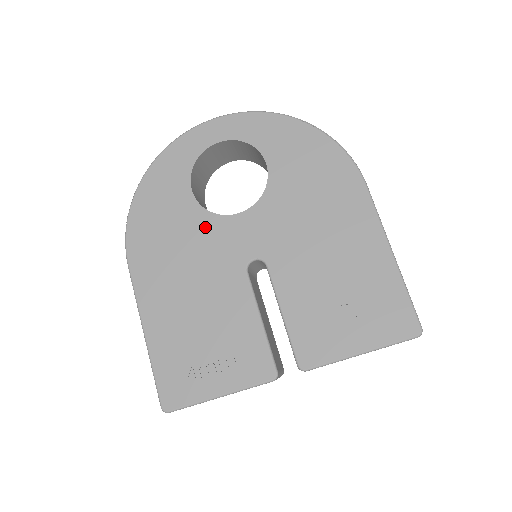
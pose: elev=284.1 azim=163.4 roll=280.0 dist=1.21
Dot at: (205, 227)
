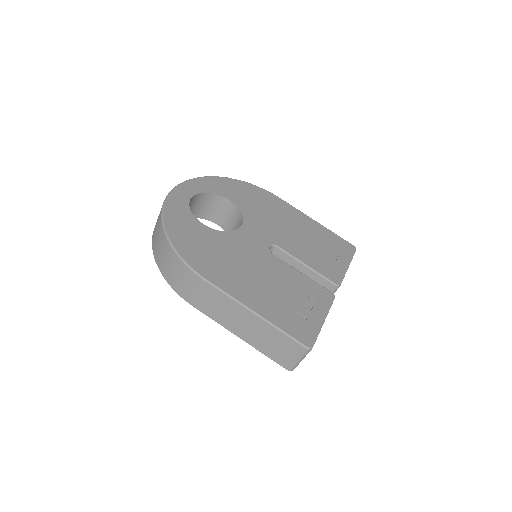
Dot at: (230, 240)
